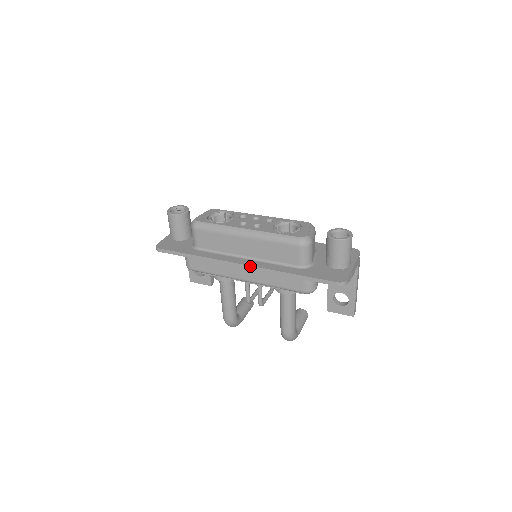
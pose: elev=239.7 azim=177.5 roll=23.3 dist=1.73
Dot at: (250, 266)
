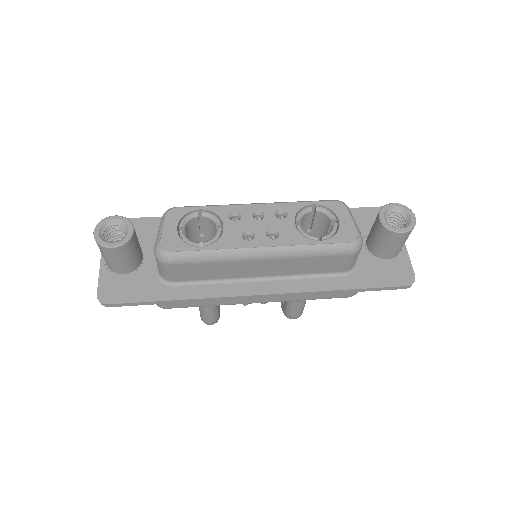
Dot at: (277, 294)
